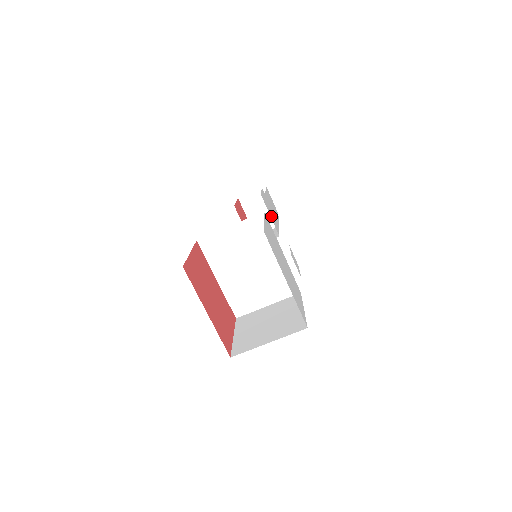
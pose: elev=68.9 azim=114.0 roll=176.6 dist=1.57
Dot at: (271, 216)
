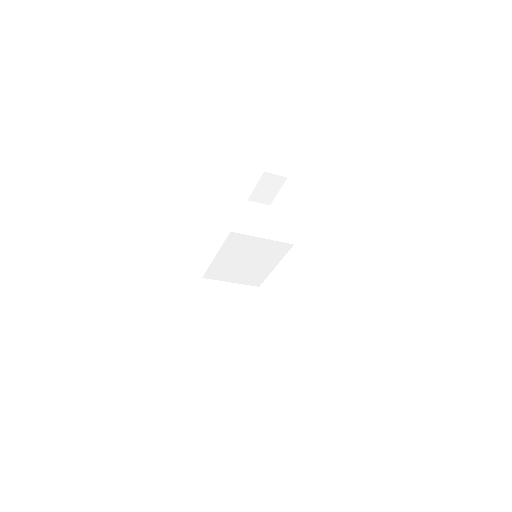
Dot at: occluded
